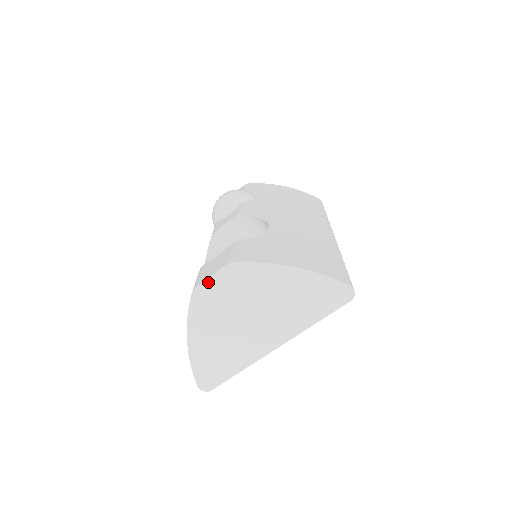
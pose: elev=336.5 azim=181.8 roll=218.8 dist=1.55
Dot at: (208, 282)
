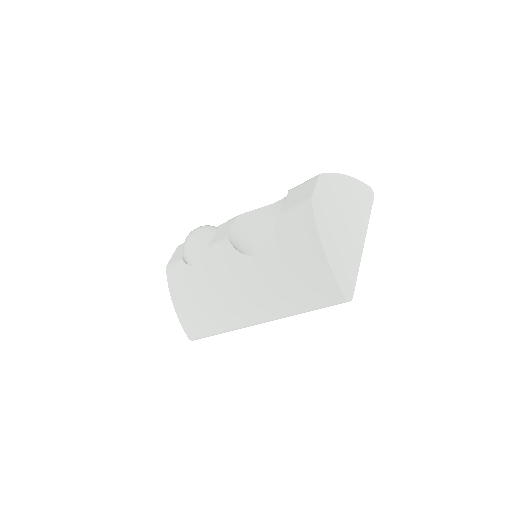
Dot at: (316, 192)
